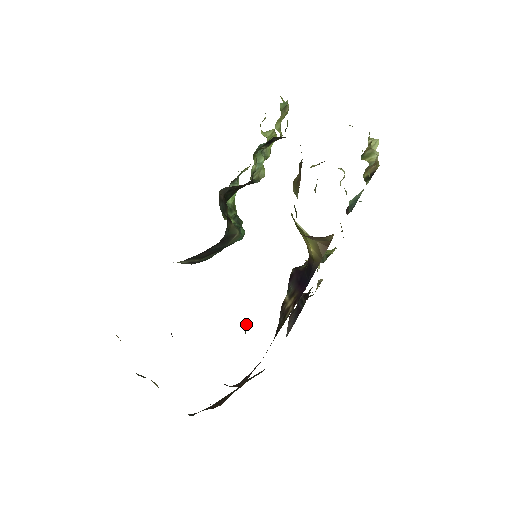
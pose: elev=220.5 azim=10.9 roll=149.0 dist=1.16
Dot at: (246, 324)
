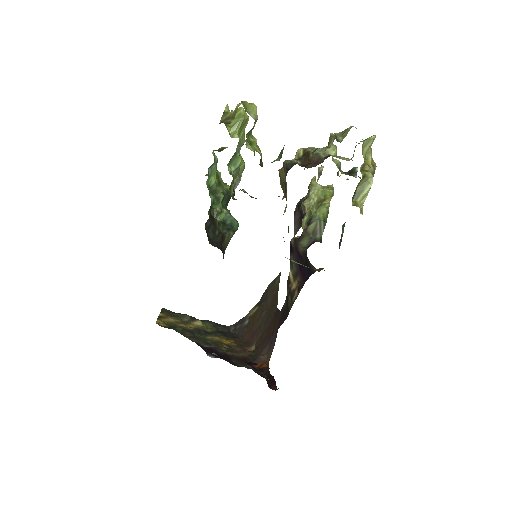
Dot at: occluded
